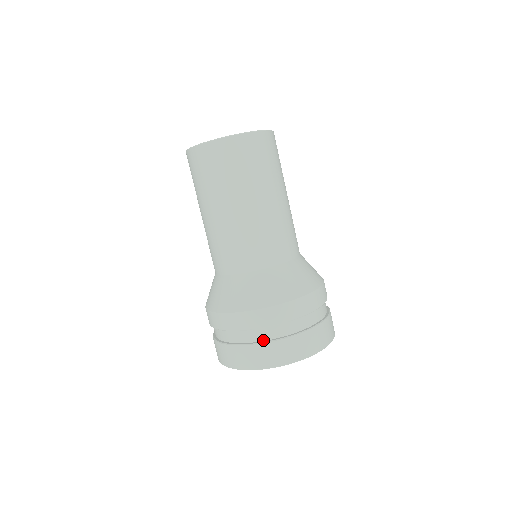
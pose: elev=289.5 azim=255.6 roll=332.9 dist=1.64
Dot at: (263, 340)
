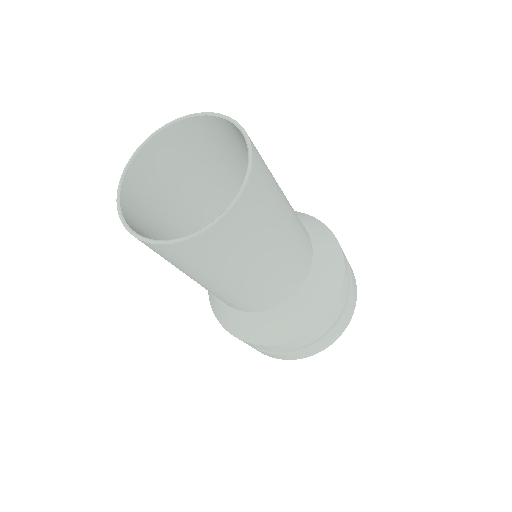
Dot at: (324, 333)
